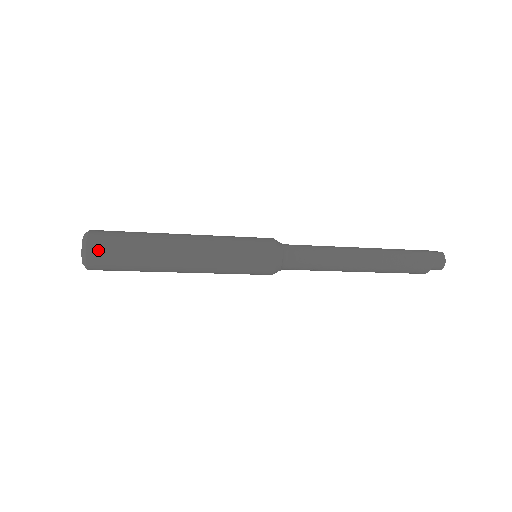
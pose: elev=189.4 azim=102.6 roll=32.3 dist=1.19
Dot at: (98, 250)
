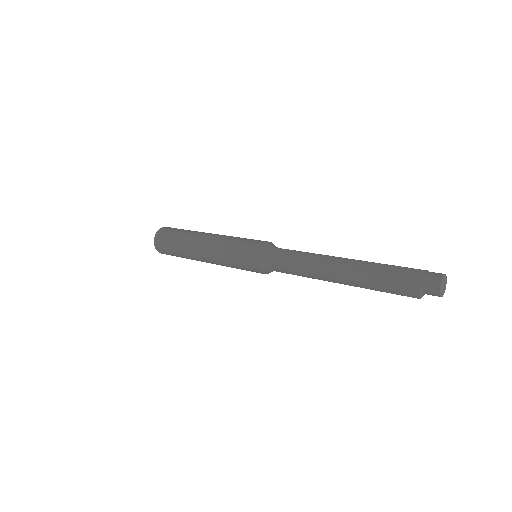
Dot at: (161, 235)
